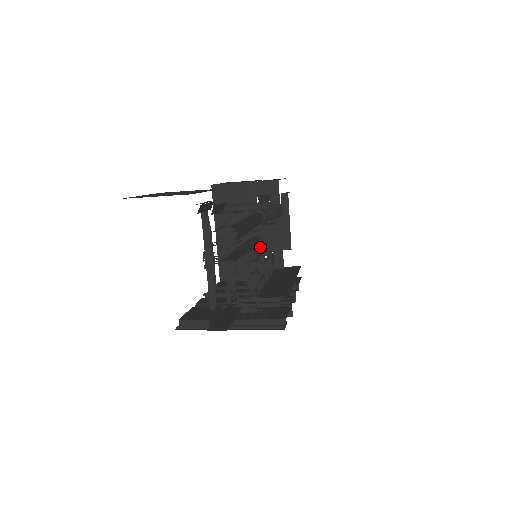
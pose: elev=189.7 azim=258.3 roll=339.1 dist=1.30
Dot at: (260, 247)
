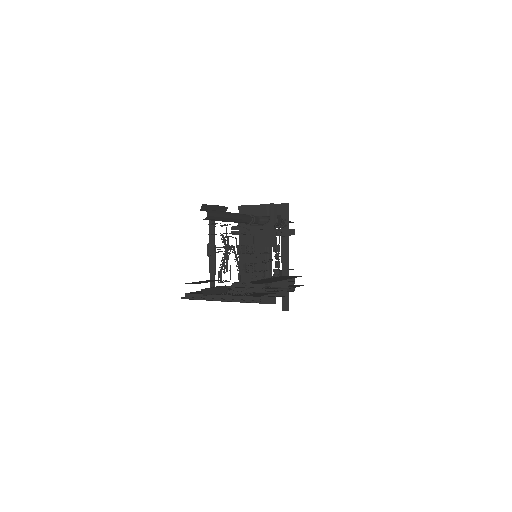
Dot at: (260, 249)
